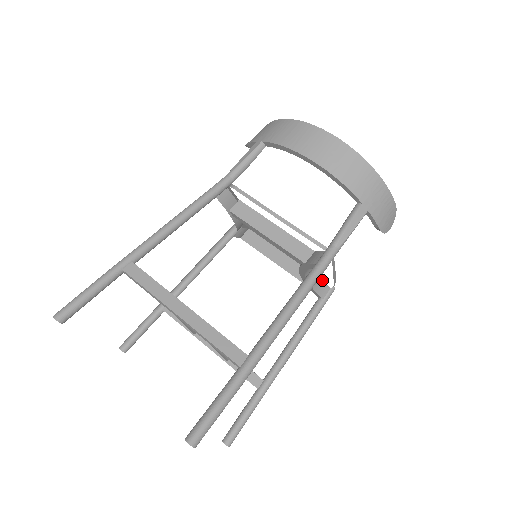
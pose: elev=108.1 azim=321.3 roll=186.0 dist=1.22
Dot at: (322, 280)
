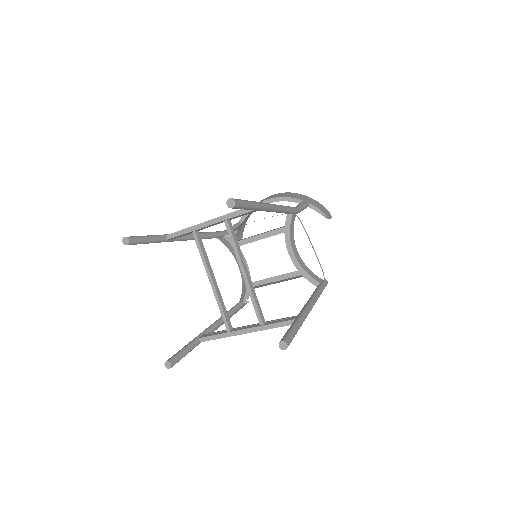
Dot at: (313, 273)
